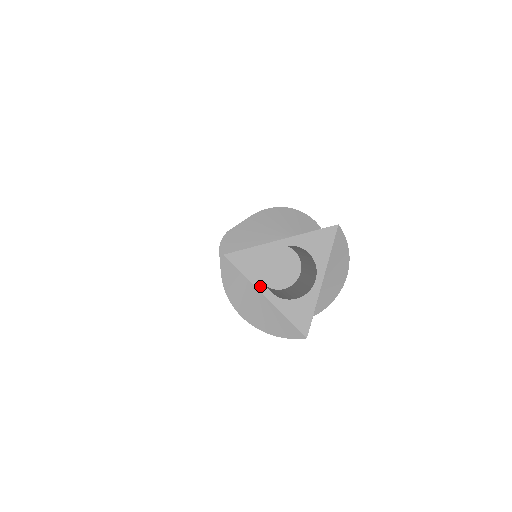
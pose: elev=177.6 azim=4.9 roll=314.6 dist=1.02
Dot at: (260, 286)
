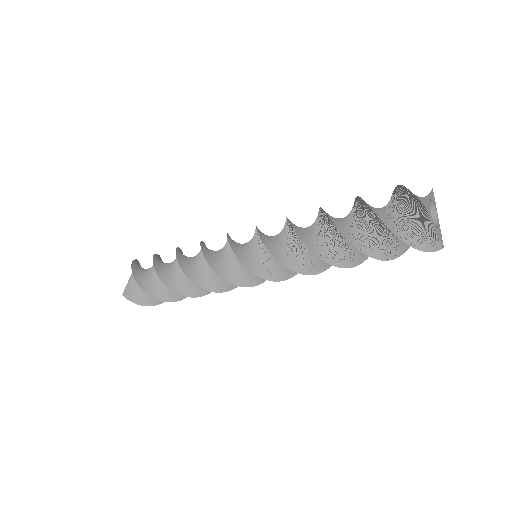
Dot at: (433, 222)
